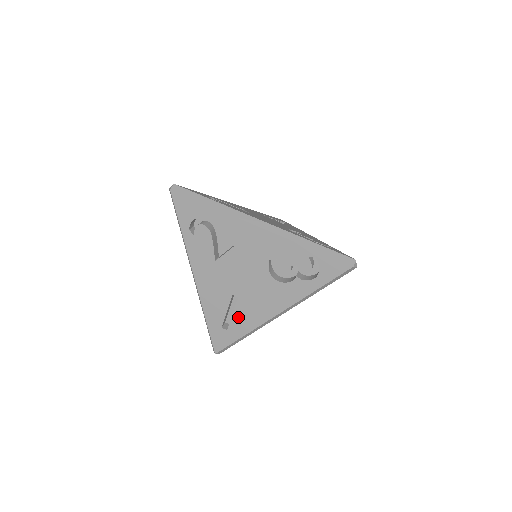
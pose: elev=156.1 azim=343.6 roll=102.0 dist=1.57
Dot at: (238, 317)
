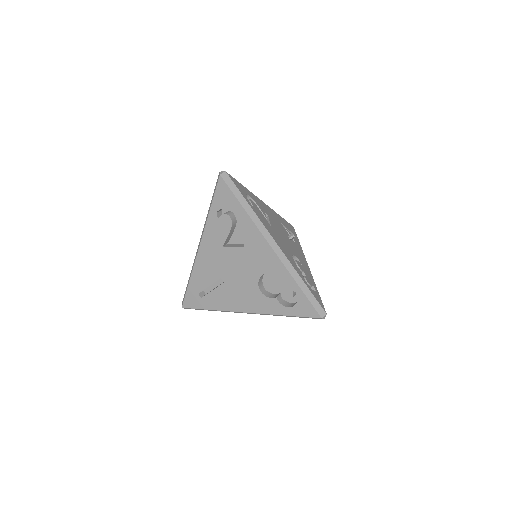
Dot at: (215, 295)
